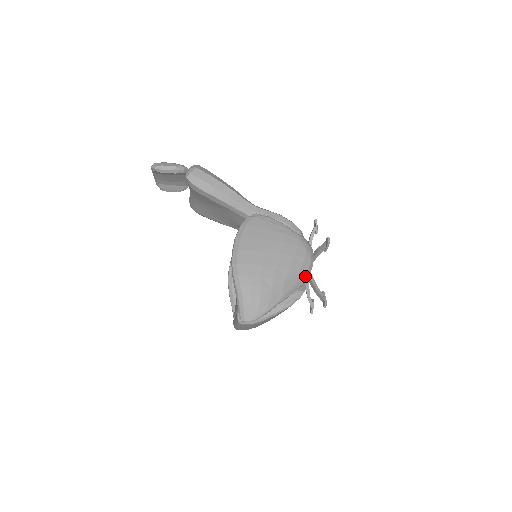
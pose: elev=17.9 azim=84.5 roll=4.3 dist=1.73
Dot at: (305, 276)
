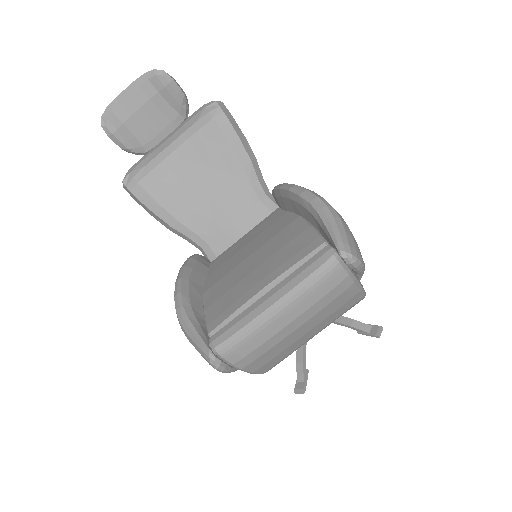
Dot at: occluded
